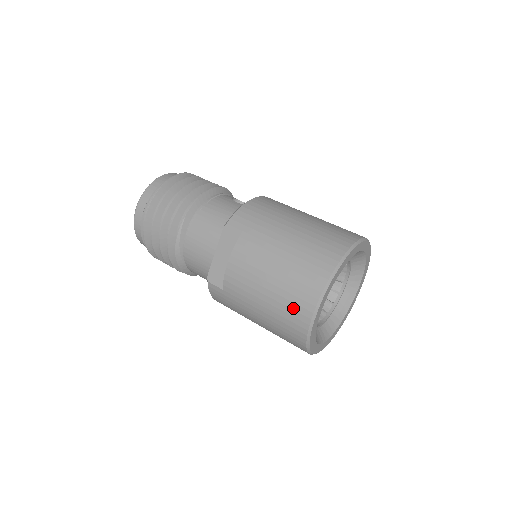
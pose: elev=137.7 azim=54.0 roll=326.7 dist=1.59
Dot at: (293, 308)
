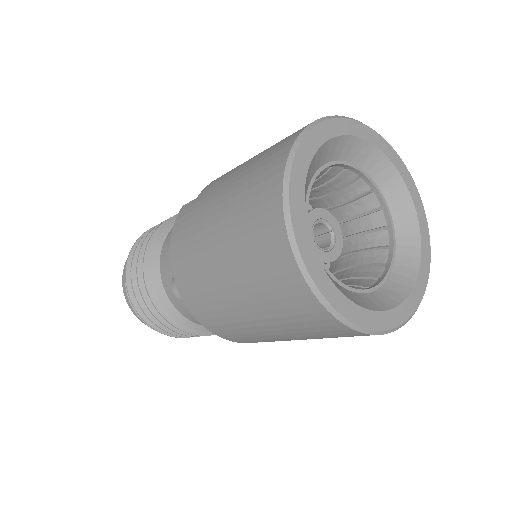
Dot at: occluded
